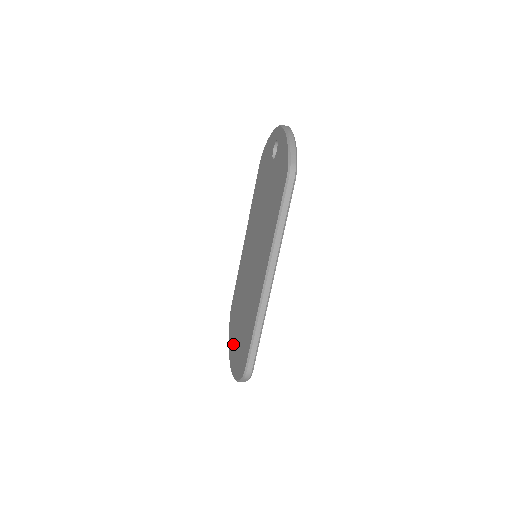
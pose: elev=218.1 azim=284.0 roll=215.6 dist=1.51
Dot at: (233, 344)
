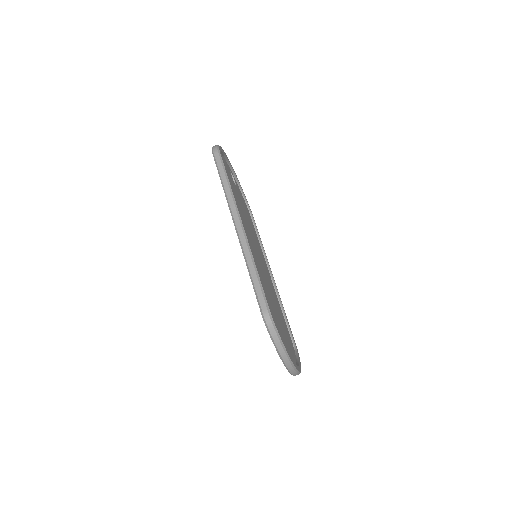
Dot at: occluded
